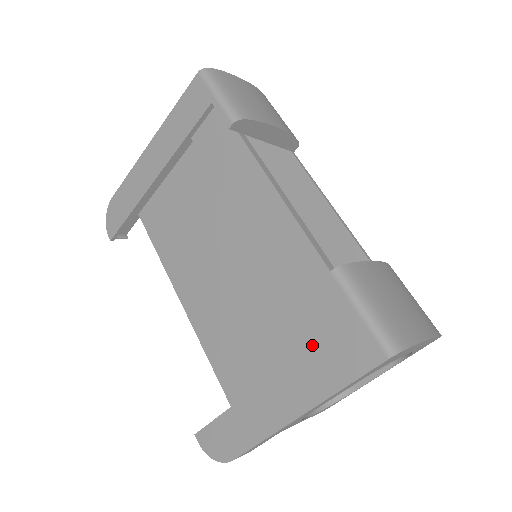
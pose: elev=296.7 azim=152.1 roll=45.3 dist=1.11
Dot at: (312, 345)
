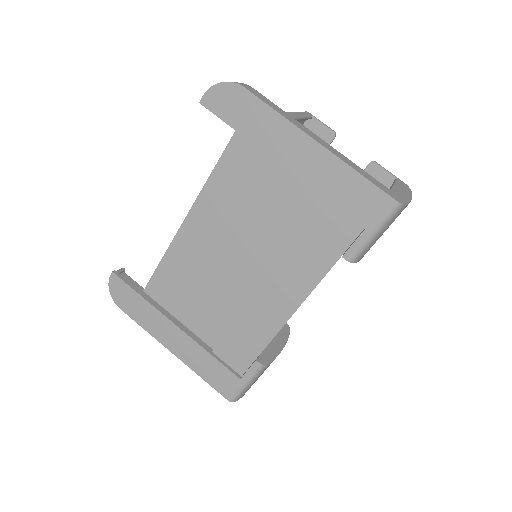
Dot at: (214, 357)
